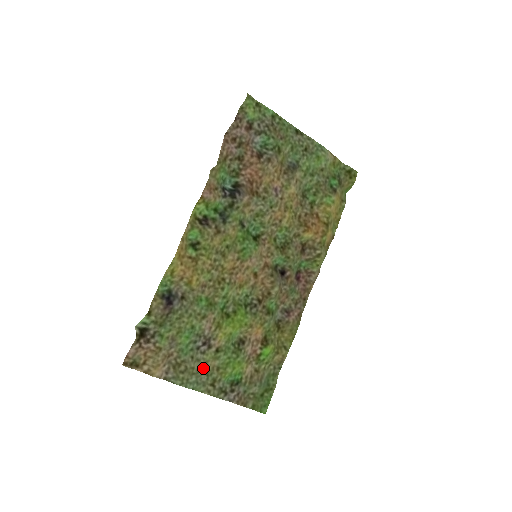
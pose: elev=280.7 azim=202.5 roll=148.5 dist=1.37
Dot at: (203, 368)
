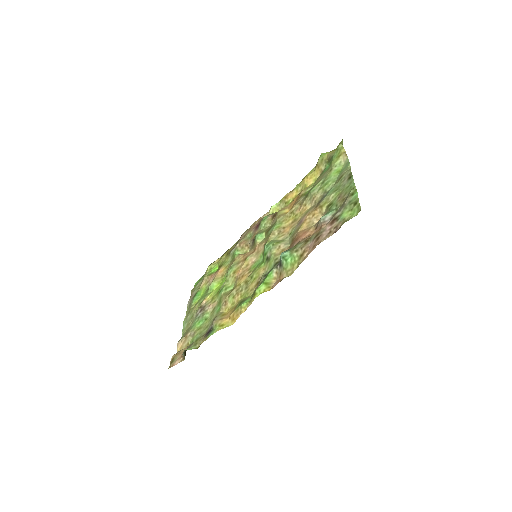
Dot at: (192, 316)
